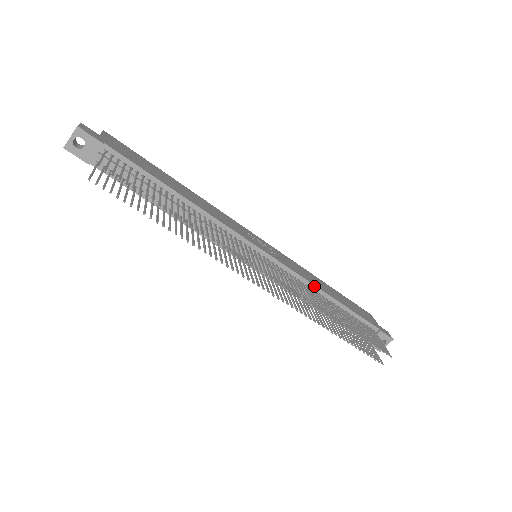
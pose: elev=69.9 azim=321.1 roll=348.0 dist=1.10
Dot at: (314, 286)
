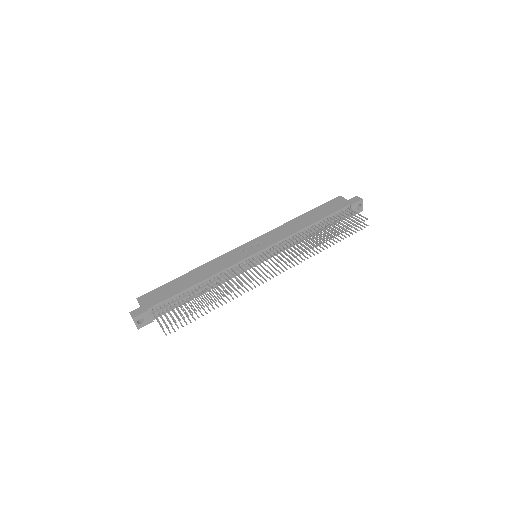
Dot at: (296, 233)
